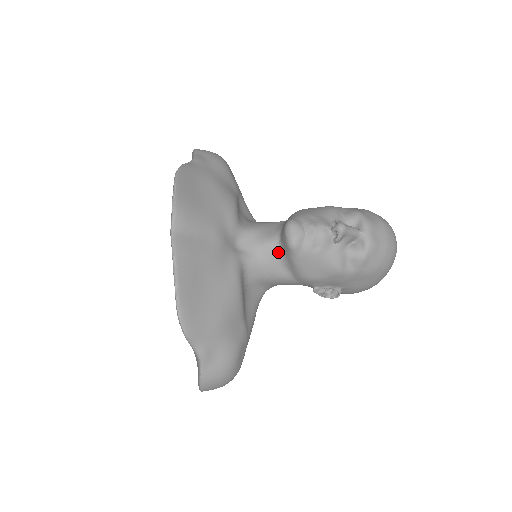
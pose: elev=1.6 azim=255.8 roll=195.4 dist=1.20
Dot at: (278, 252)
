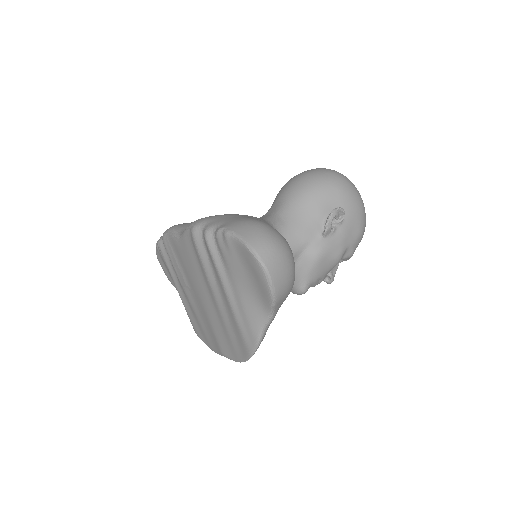
Dot at: occluded
